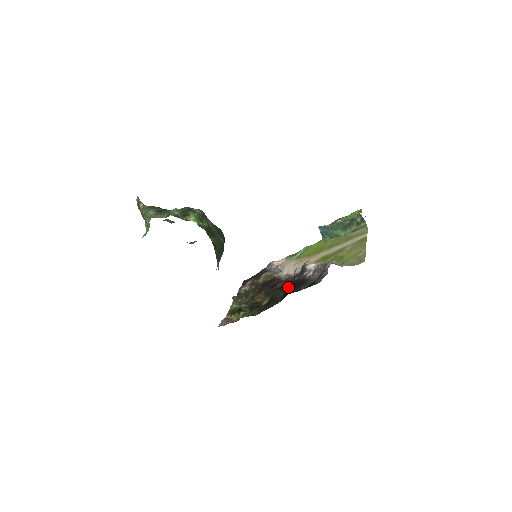
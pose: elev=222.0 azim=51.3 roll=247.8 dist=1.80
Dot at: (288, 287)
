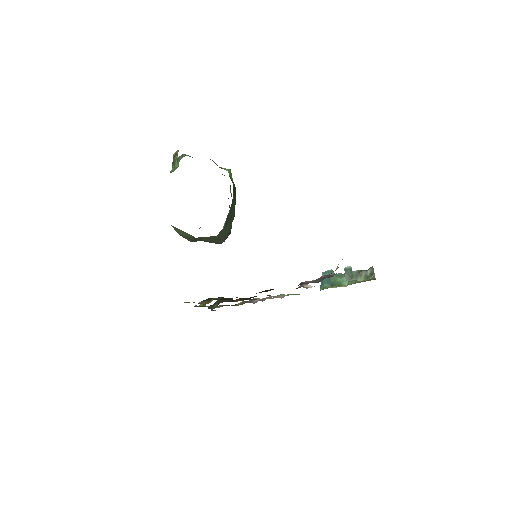
Dot at: occluded
